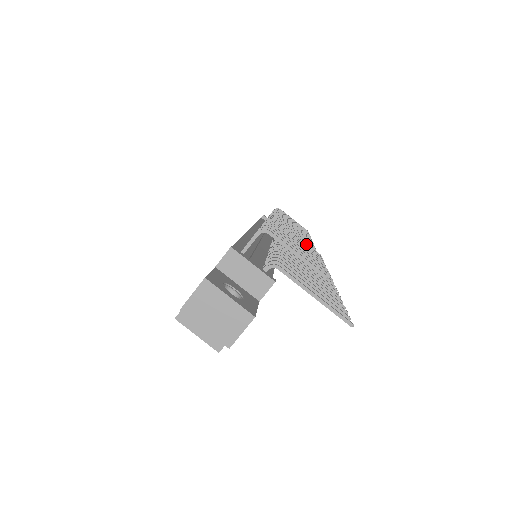
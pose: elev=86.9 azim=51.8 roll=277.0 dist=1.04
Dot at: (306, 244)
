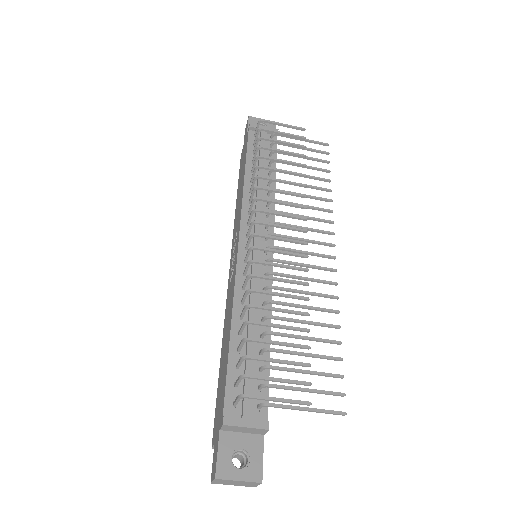
Dot at: (293, 282)
